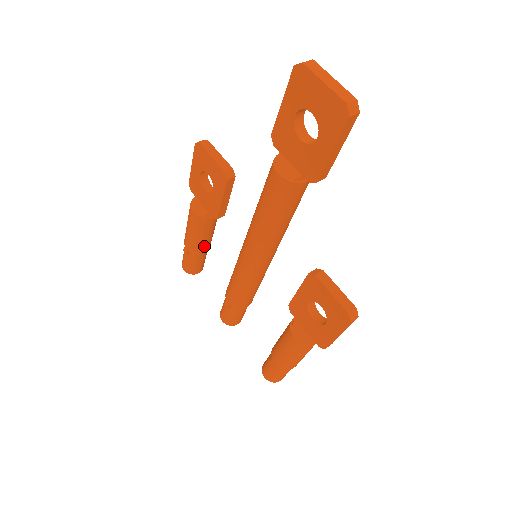
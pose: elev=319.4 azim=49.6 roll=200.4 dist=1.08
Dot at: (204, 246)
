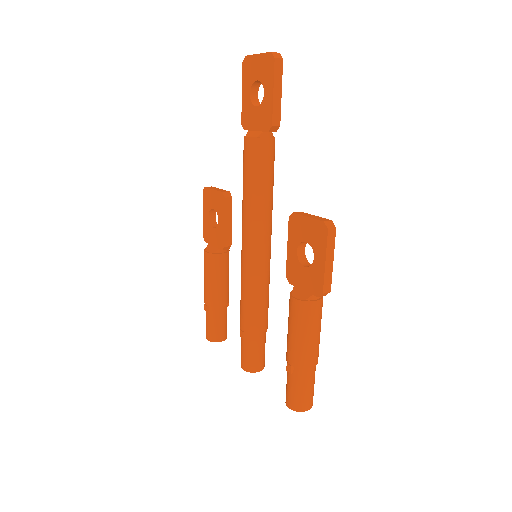
Dot at: (221, 295)
